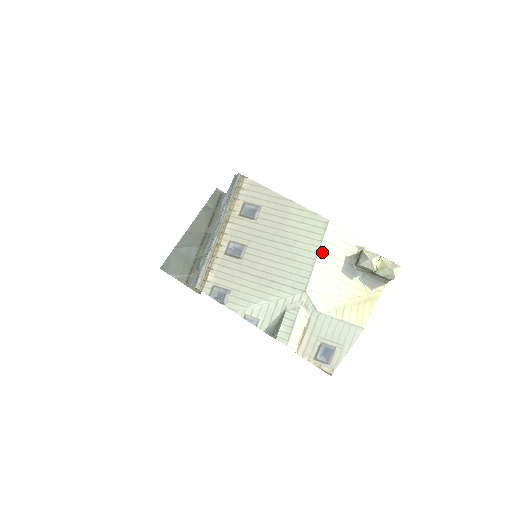
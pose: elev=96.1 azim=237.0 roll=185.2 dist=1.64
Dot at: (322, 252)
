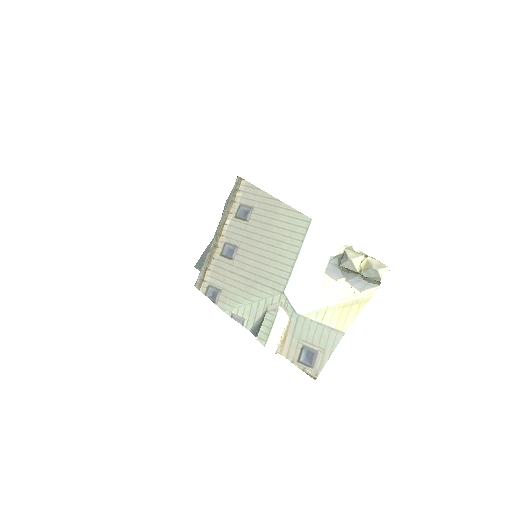
Dot at: (303, 252)
